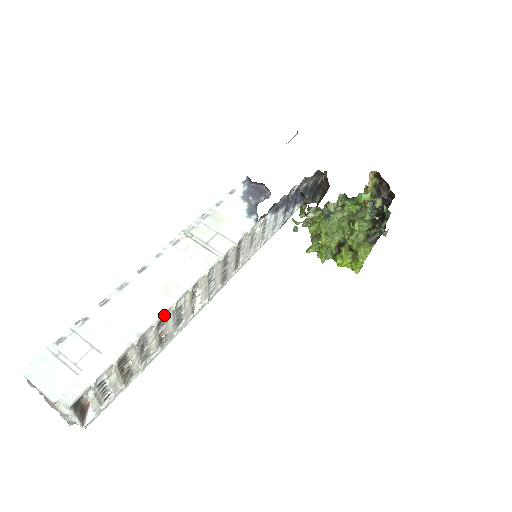
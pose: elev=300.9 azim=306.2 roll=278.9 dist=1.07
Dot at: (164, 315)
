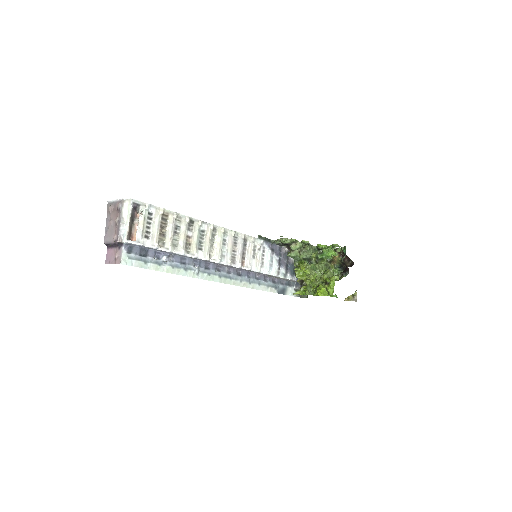
Dot at: (194, 221)
